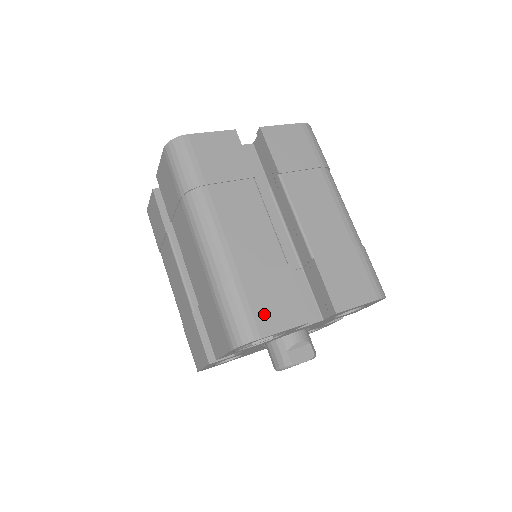
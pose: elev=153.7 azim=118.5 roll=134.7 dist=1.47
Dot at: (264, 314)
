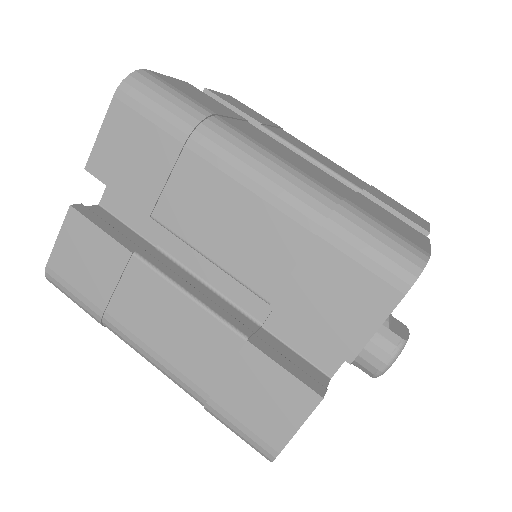
Dot at: (402, 232)
